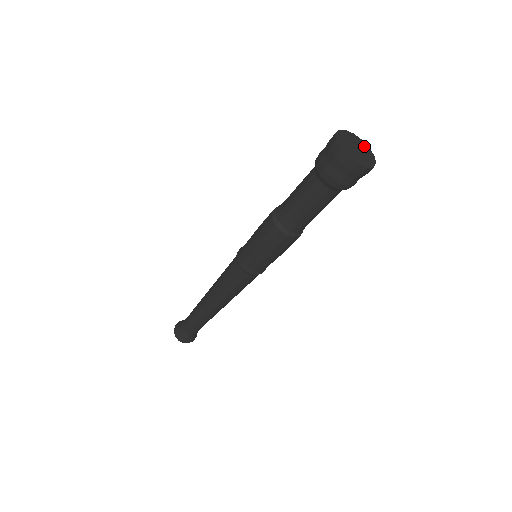
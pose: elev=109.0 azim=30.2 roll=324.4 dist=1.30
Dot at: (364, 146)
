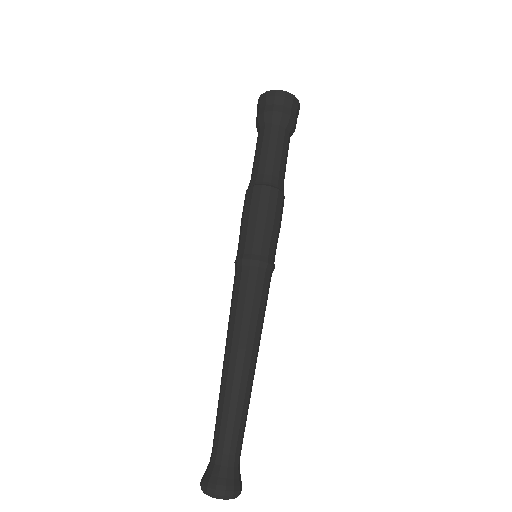
Dot at: occluded
